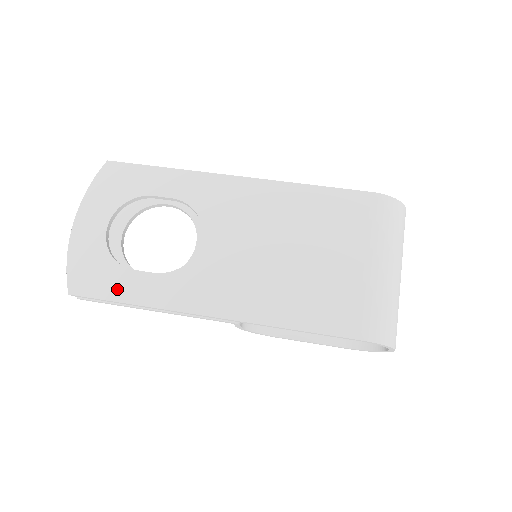
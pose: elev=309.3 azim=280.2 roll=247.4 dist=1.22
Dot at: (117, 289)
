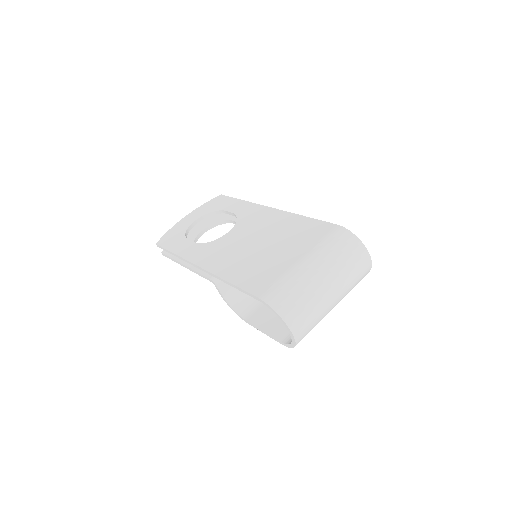
Dot at: (174, 246)
